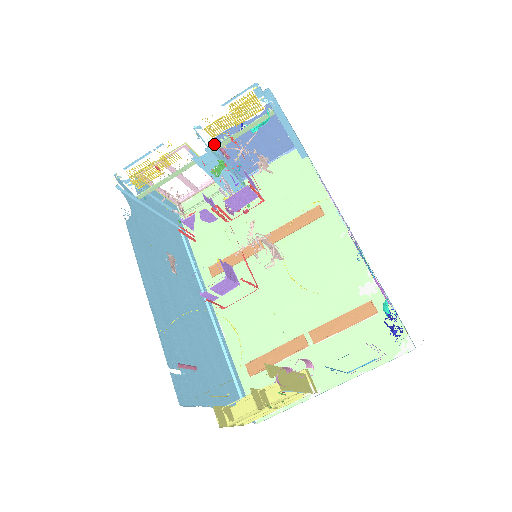
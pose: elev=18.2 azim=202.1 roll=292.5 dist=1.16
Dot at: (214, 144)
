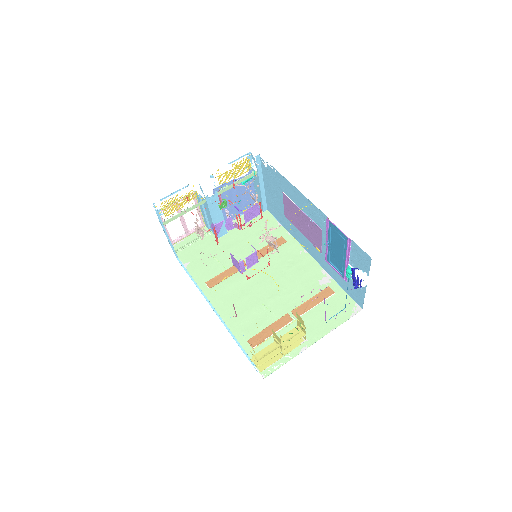
Dot at: (214, 193)
